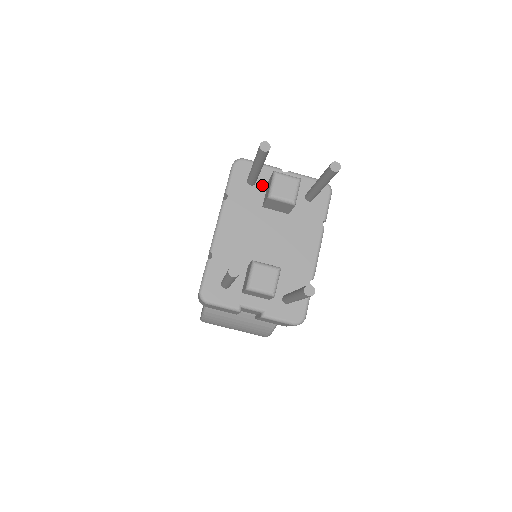
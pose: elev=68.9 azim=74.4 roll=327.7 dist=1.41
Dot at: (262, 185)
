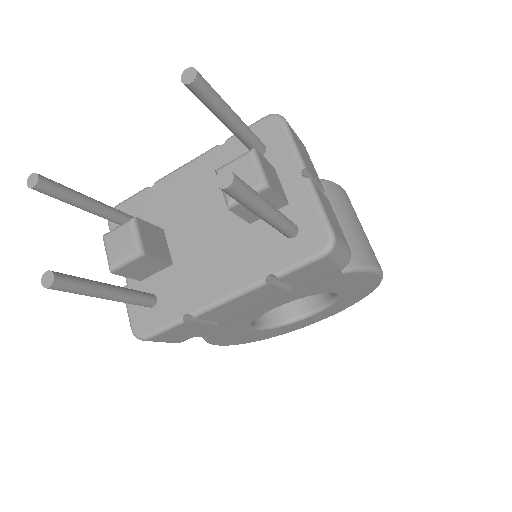
Dot at: occluded
